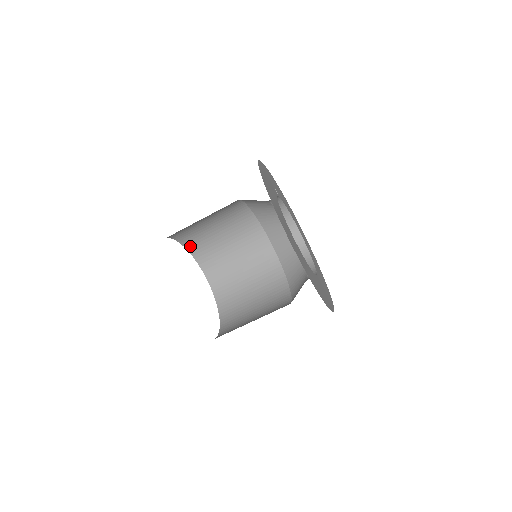
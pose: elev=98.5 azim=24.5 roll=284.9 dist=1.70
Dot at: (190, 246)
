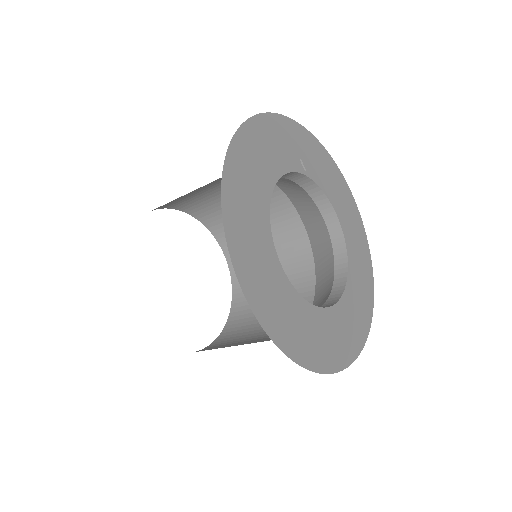
Dot at: (211, 225)
